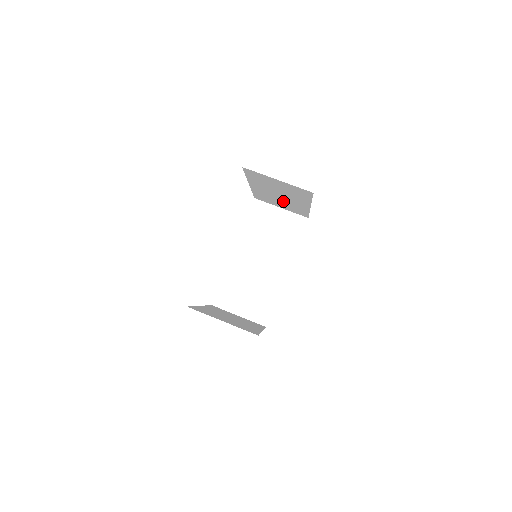
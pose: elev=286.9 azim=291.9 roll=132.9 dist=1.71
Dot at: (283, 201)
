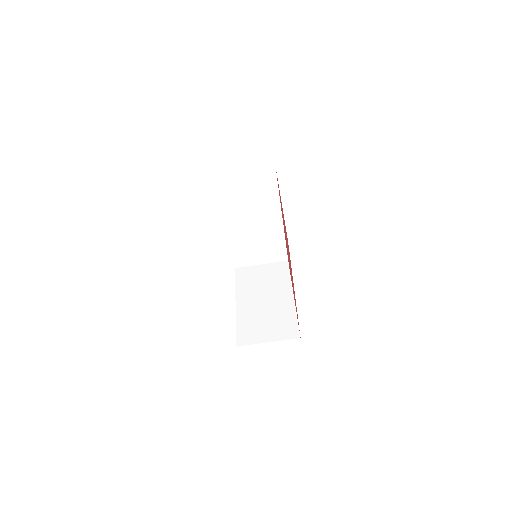
Dot at: occluded
